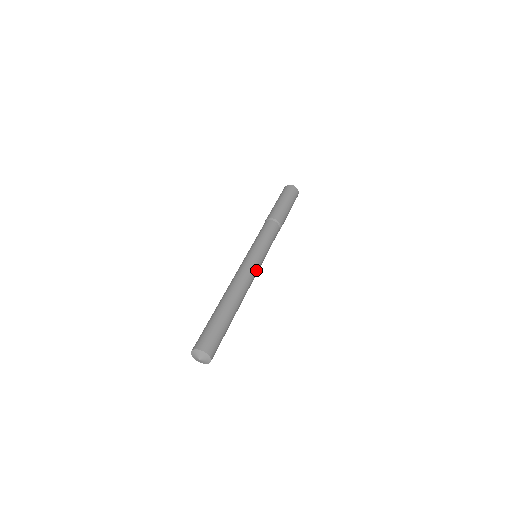
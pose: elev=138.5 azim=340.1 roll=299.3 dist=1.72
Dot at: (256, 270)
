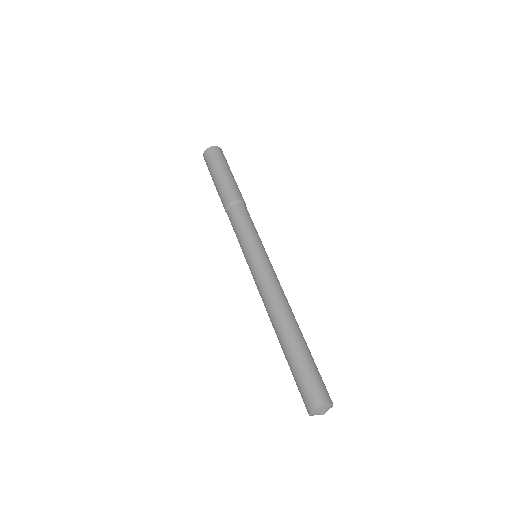
Dot at: occluded
